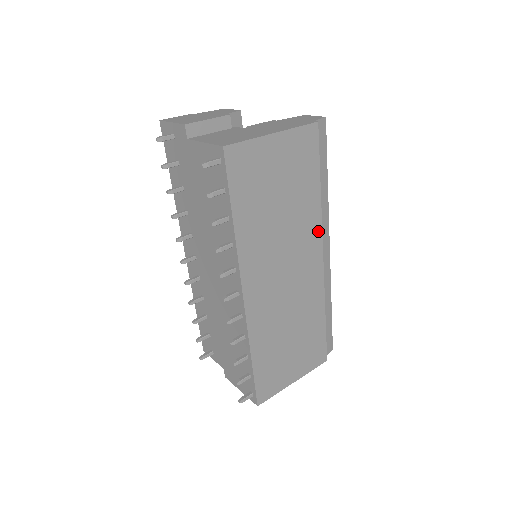
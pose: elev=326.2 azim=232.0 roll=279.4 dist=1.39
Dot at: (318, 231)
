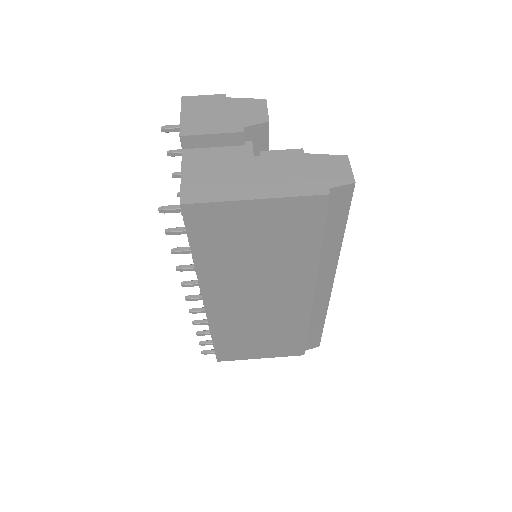
Dot at: (310, 278)
